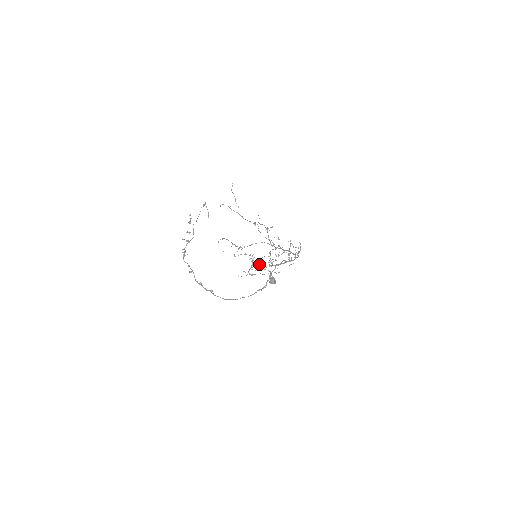
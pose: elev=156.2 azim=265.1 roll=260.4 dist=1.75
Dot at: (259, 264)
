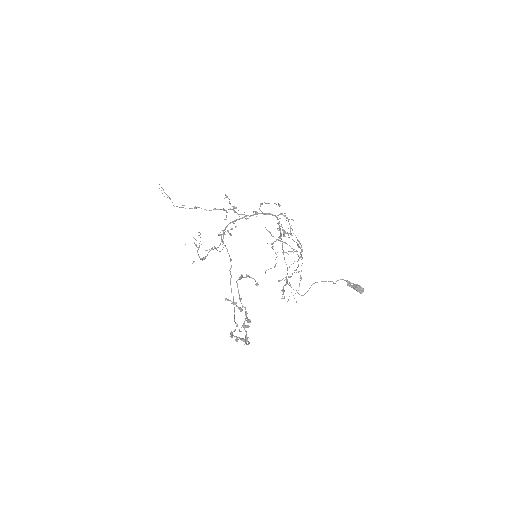
Dot at: (334, 283)
